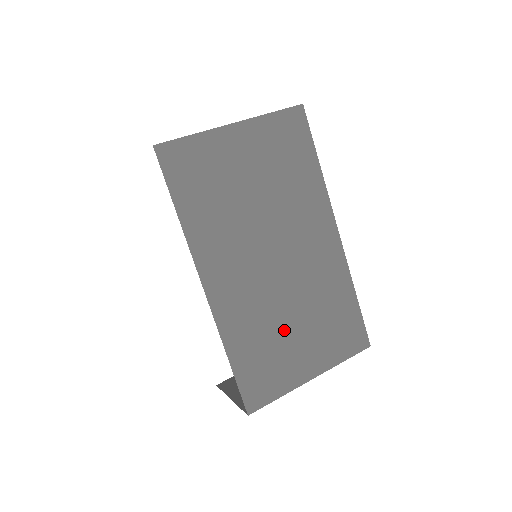
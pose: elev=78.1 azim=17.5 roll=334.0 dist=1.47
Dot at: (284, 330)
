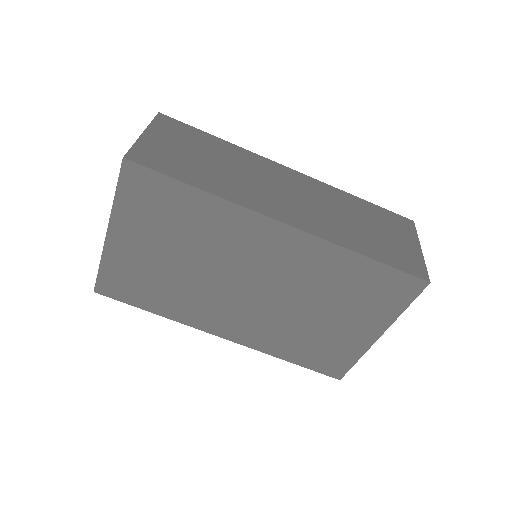
Dot at: (313, 324)
